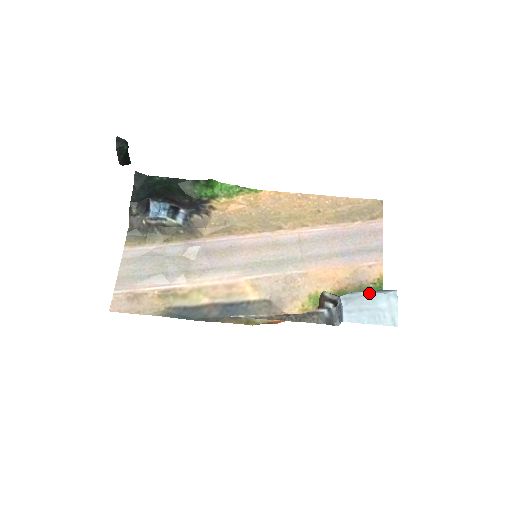
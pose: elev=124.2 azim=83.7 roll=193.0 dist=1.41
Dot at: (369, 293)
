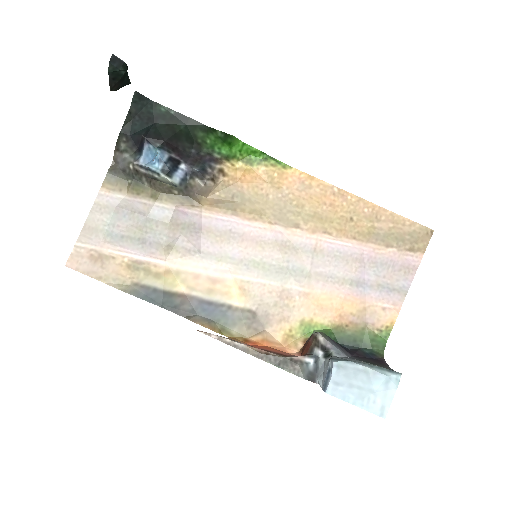
Dot at: (368, 369)
